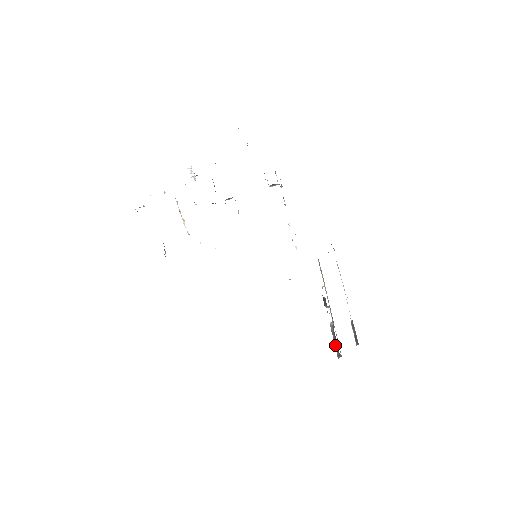
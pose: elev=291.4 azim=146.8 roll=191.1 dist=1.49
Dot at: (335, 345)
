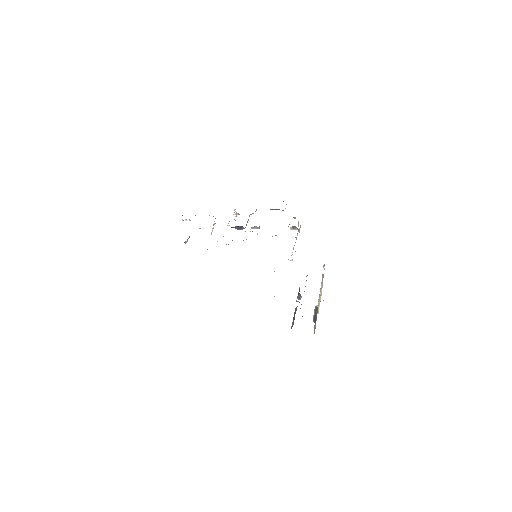
Dot at: (293, 320)
